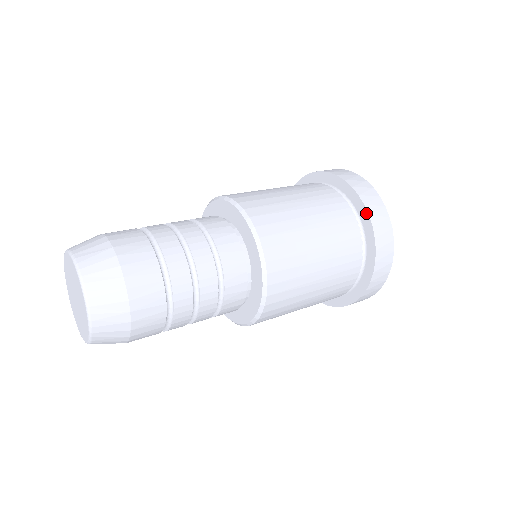
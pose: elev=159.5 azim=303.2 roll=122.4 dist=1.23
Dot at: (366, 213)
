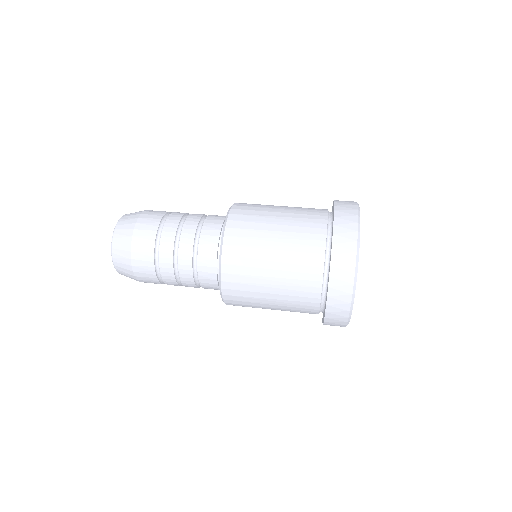
Dot at: (332, 242)
